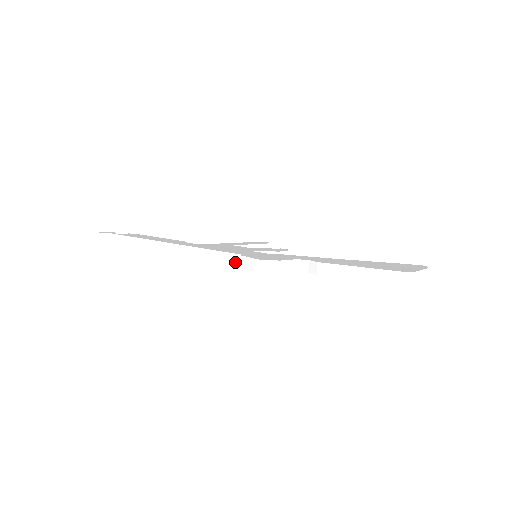
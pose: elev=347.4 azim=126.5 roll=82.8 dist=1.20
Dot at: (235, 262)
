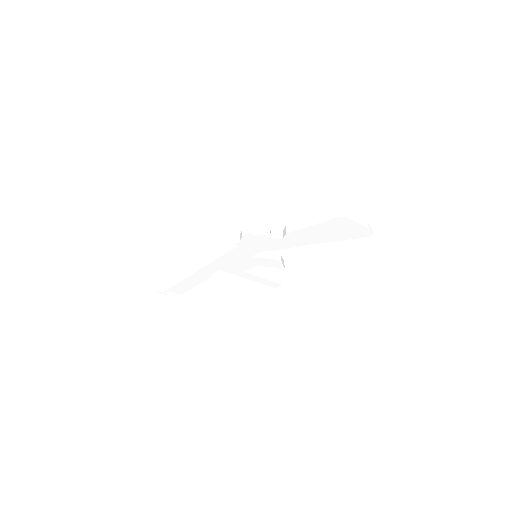
Dot at: (235, 245)
